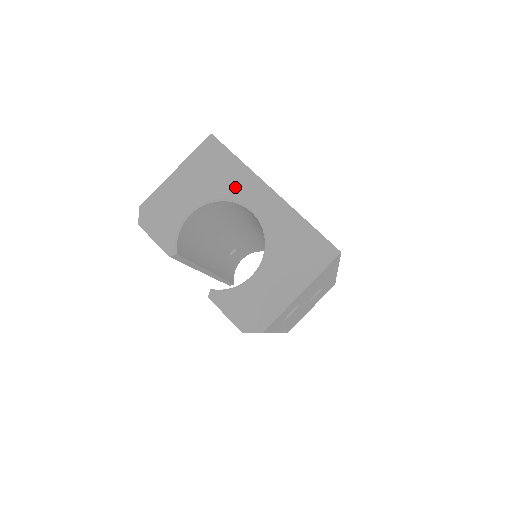
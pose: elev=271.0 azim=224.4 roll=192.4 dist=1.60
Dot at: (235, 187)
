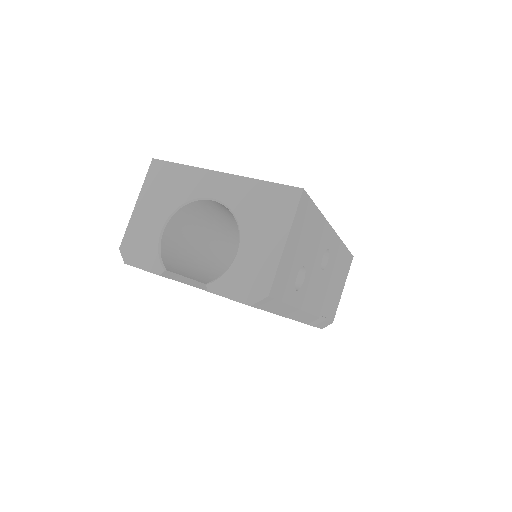
Dot at: (190, 188)
